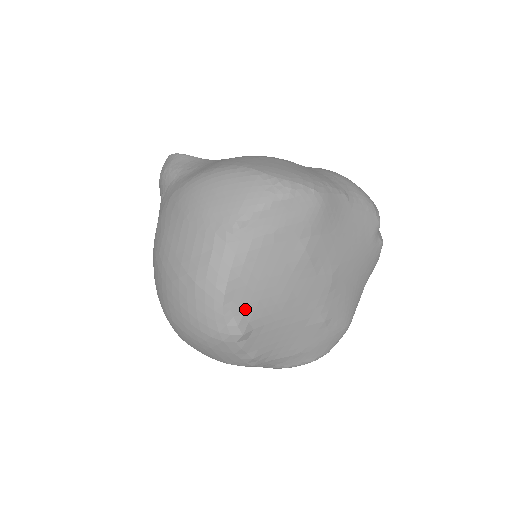
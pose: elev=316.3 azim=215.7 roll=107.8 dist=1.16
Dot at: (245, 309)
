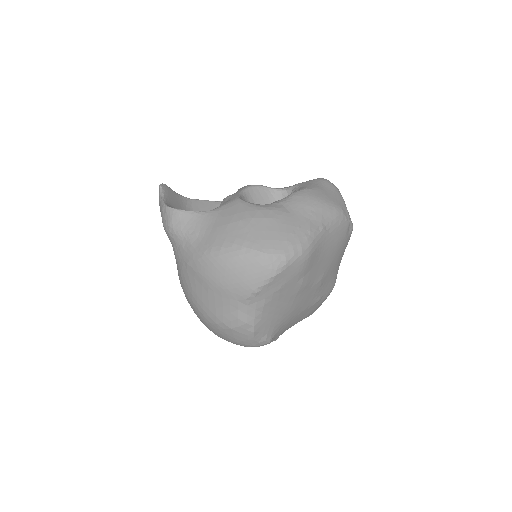
Dot at: (268, 330)
